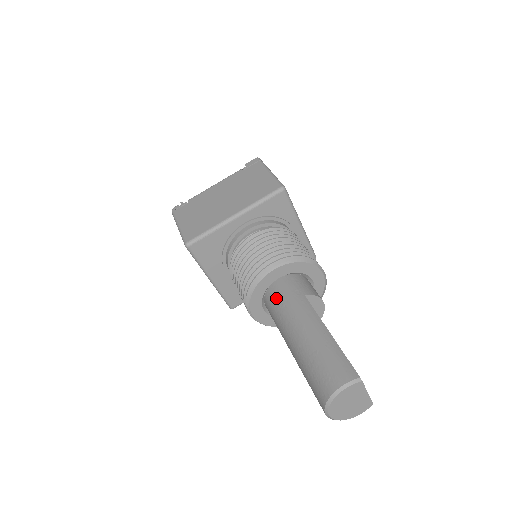
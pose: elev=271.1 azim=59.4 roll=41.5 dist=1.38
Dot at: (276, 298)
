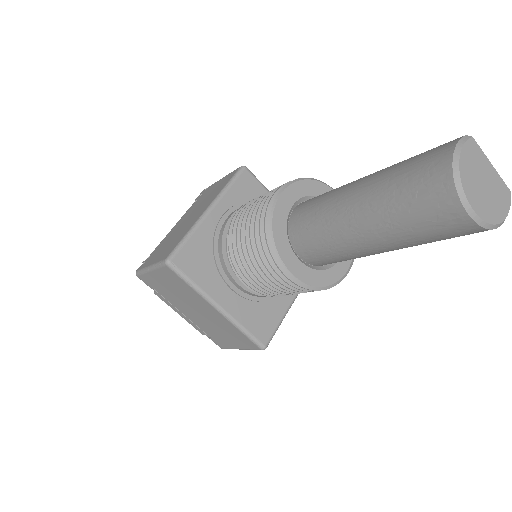
Dot at: (303, 218)
